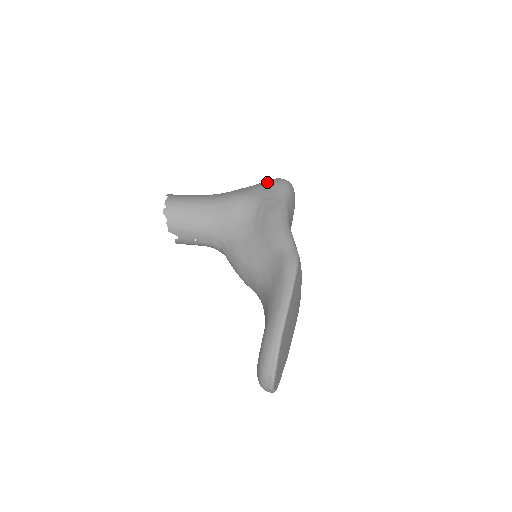
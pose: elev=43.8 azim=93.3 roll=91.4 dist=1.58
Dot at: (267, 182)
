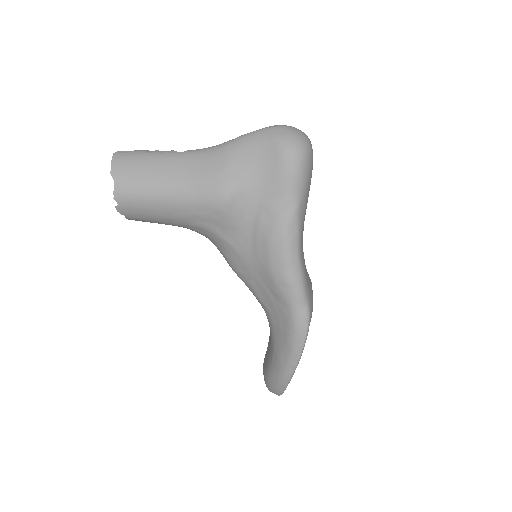
Dot at: (268, 150)
